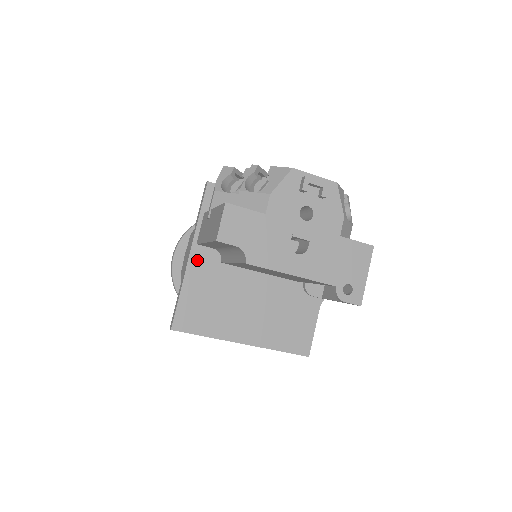
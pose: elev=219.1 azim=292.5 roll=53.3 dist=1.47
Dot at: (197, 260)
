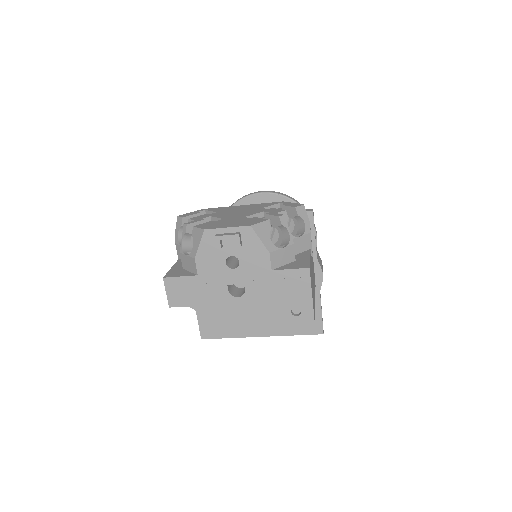
Dot at: occluded
